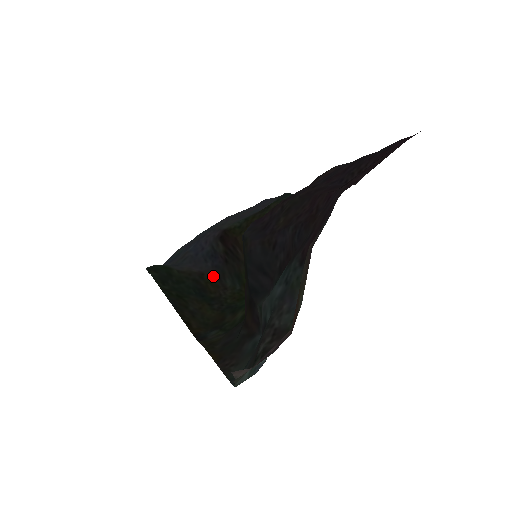
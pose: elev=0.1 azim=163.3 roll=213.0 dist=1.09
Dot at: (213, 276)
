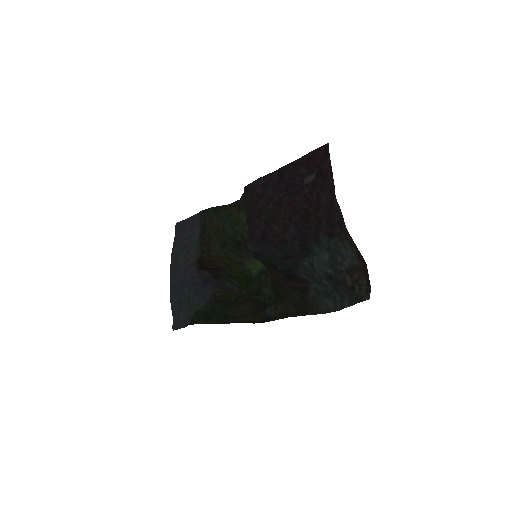
Dot at: (219, 291)
